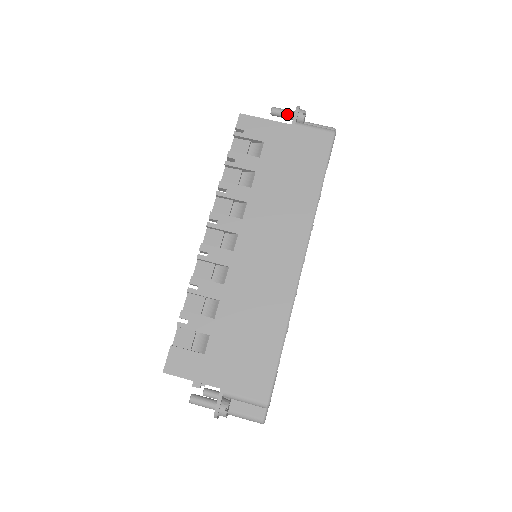
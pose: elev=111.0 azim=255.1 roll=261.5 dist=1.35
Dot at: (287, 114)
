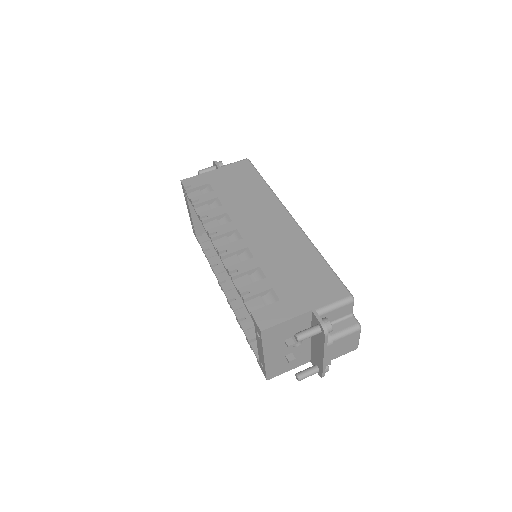
Dot at: (210, 169)
